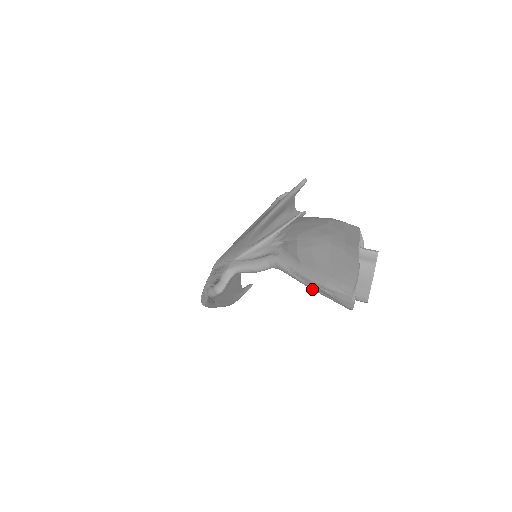
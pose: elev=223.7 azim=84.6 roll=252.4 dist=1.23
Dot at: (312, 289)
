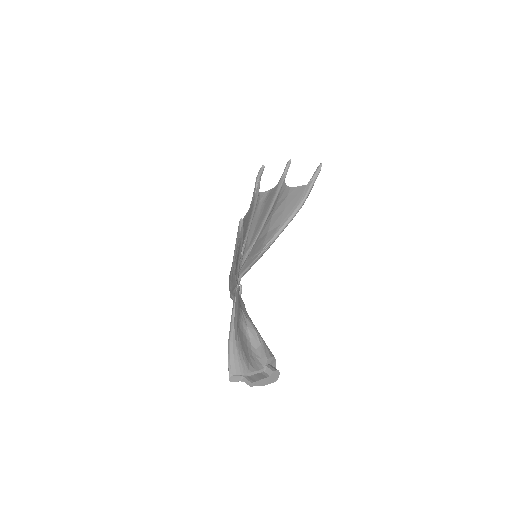
Dot at: occluded
